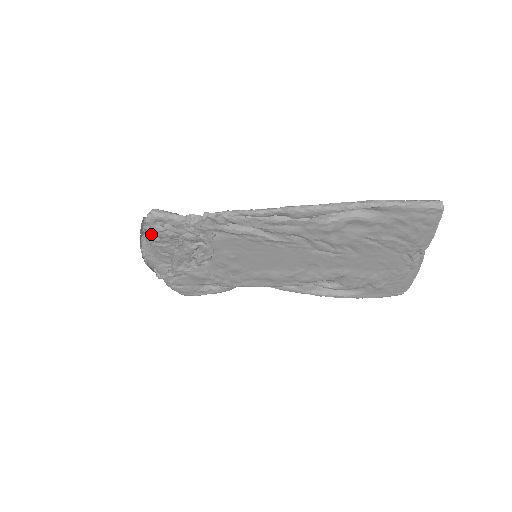
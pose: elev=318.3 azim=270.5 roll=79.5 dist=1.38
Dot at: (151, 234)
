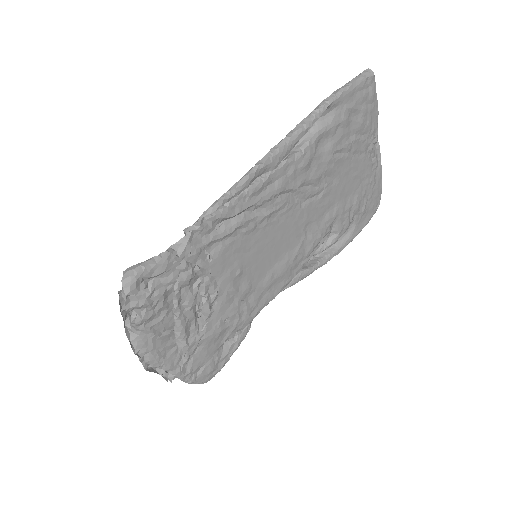
Dot at: (138, 313)
